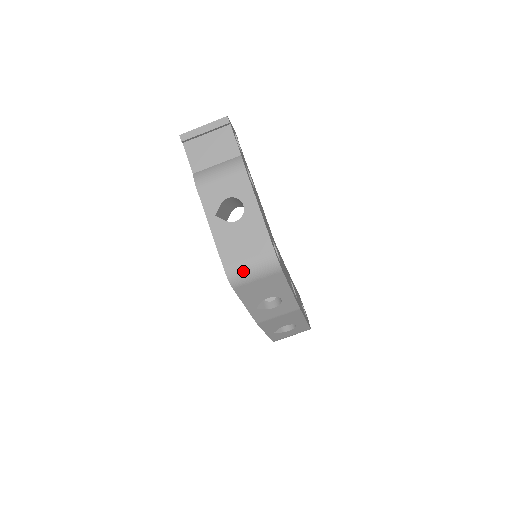
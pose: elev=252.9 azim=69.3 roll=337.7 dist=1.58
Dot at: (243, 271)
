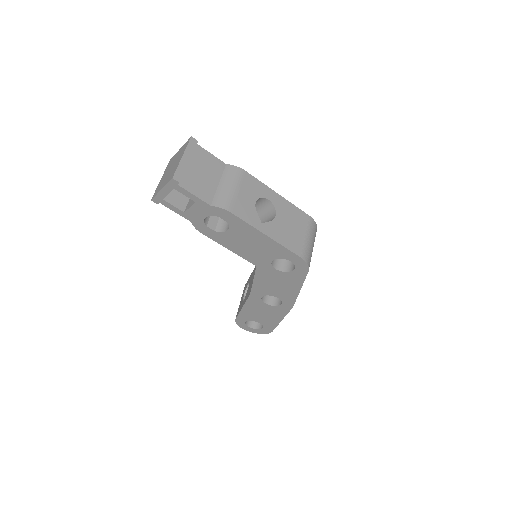
Dot at: (309, 249)
